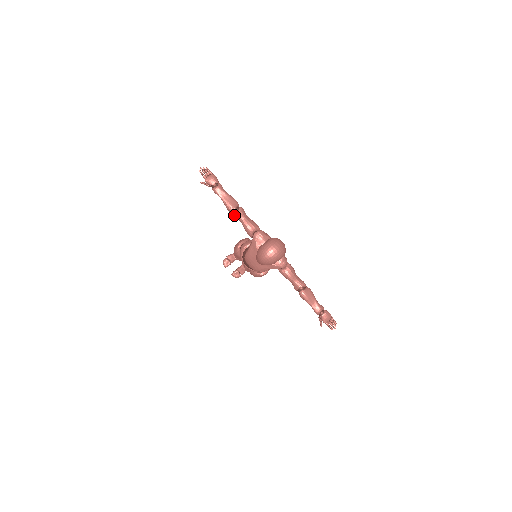
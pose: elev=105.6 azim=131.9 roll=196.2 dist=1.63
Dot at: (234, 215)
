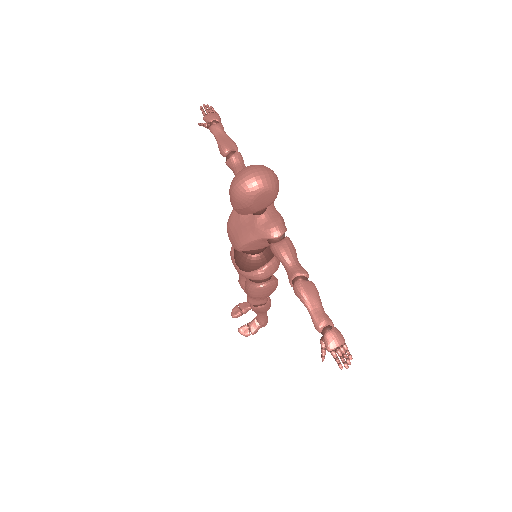
Dot at: (227, 160)
